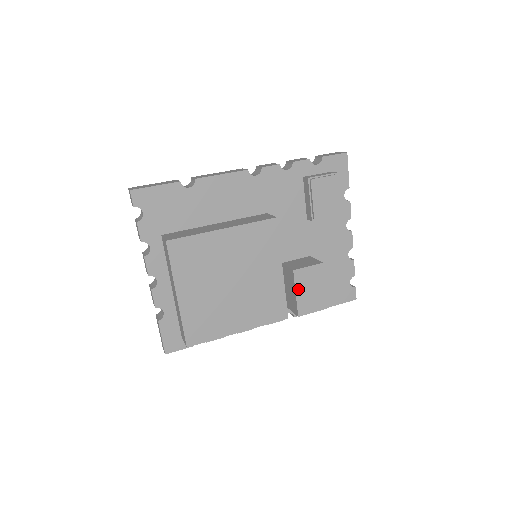
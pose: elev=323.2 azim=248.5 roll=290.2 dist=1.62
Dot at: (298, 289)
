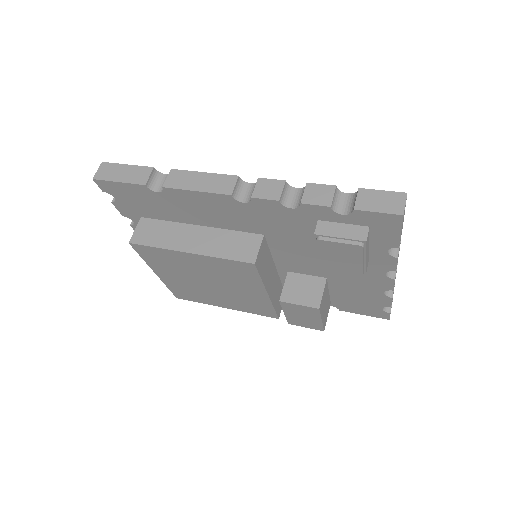
Dot at: (287, 312)
